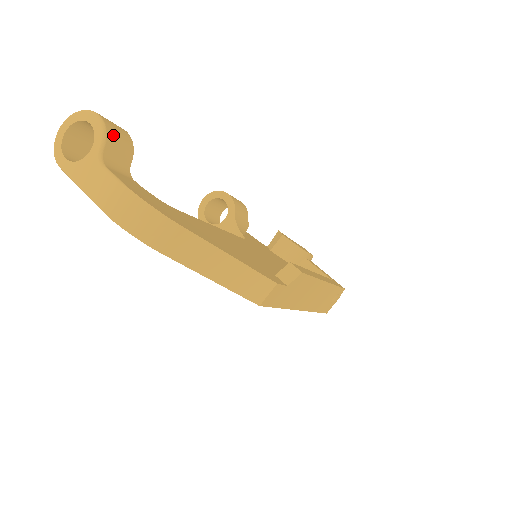
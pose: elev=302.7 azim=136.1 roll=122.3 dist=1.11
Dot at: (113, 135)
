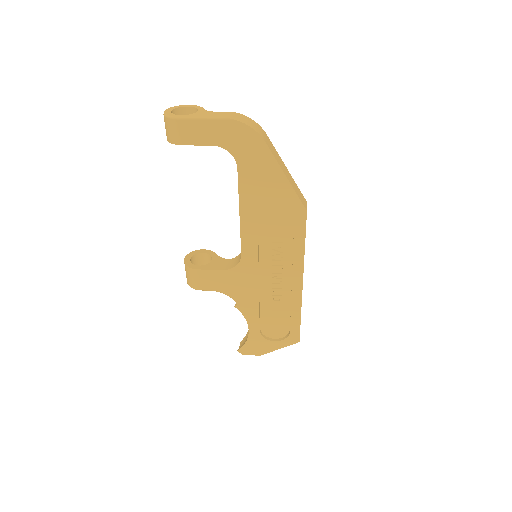
Dot at: occluded
